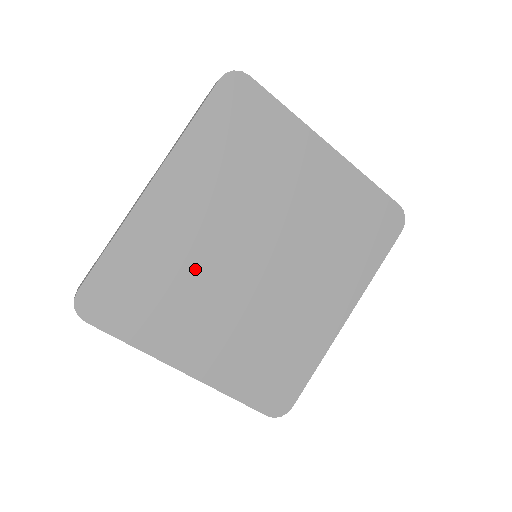
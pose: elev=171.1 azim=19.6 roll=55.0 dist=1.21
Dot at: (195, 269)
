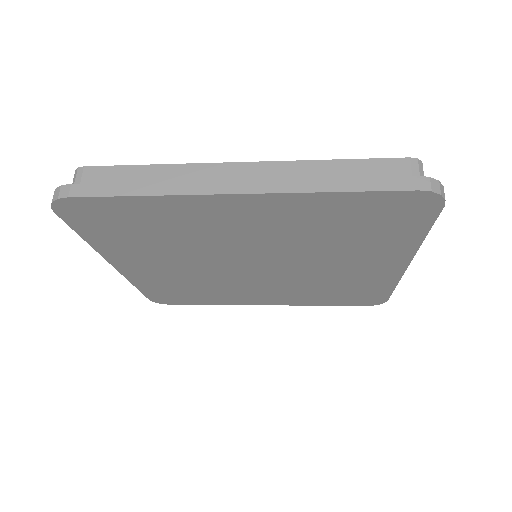
Dot at: (197, 244)
